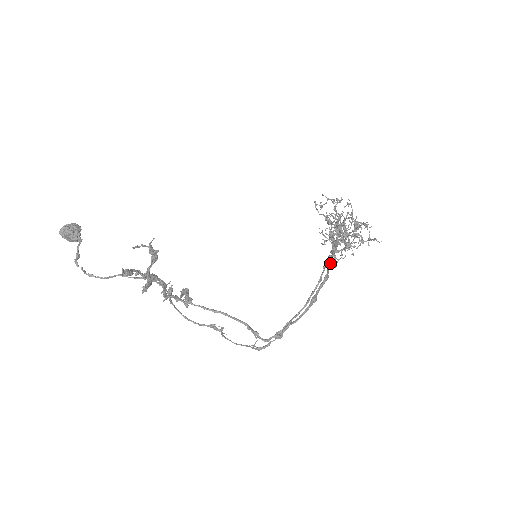
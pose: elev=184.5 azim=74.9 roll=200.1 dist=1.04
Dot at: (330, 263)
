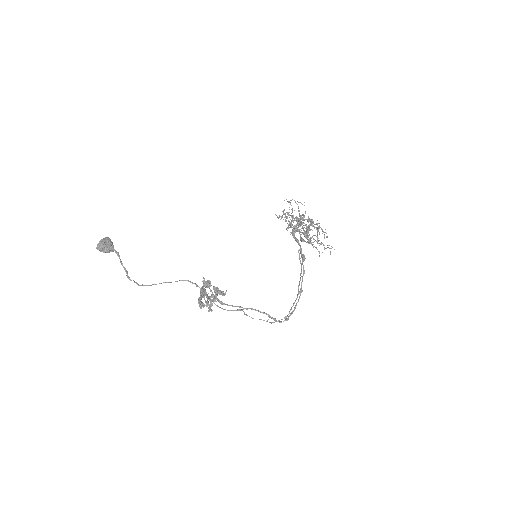
Dot at: (303, 259)
